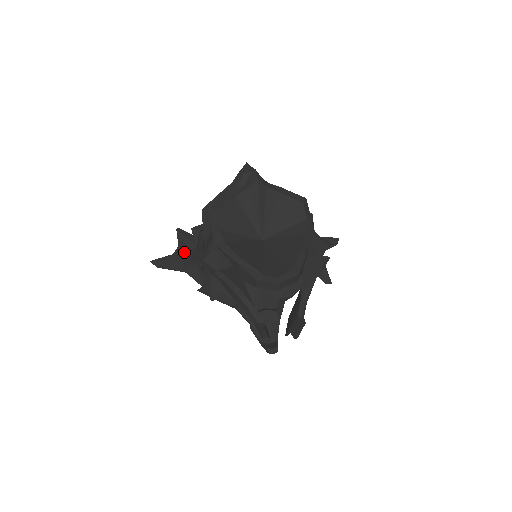
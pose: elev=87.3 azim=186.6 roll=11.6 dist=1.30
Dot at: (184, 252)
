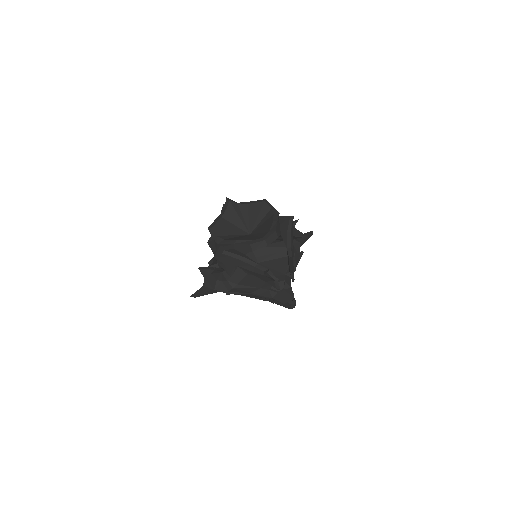
Dot at: (209, 279)
